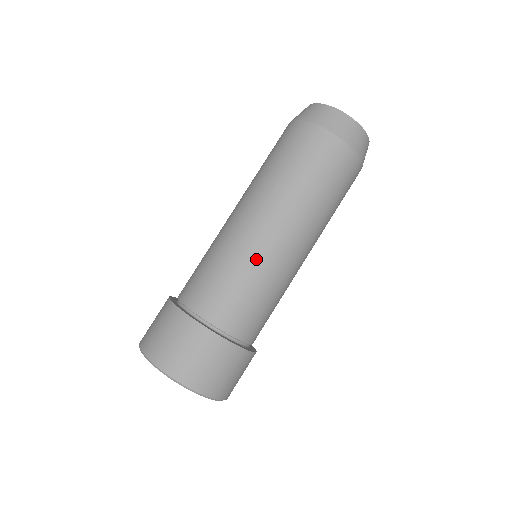
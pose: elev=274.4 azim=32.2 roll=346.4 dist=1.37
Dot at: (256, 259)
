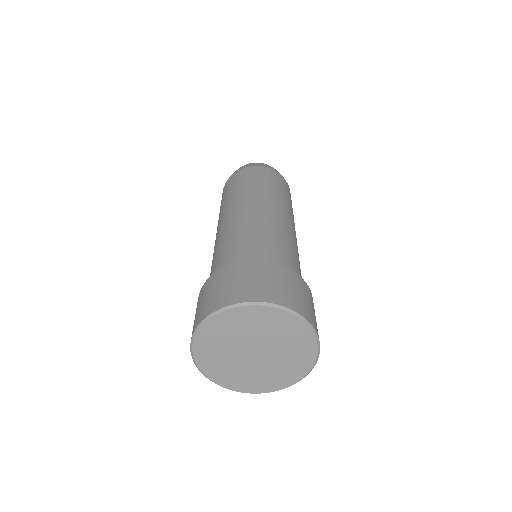
Dot at: (224, 234)
